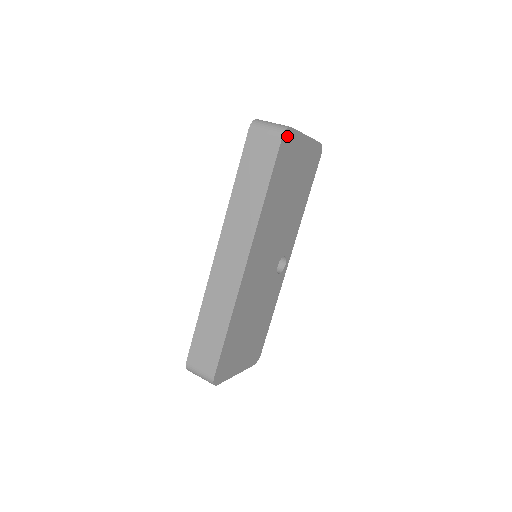
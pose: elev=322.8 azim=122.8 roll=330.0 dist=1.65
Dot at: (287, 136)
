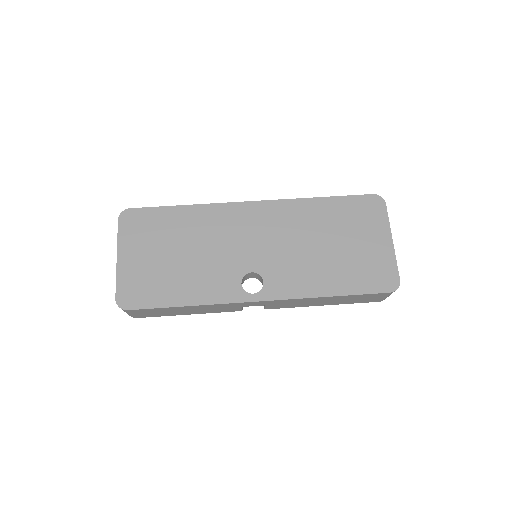
Dot at: (377, 203)
